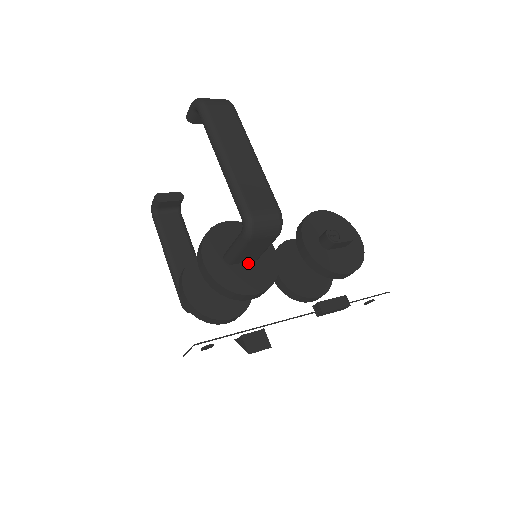
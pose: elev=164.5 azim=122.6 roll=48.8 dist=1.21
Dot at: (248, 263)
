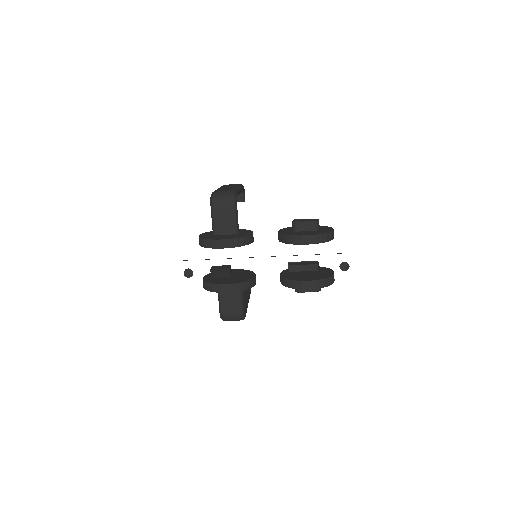
Dot at: (228, 235)
